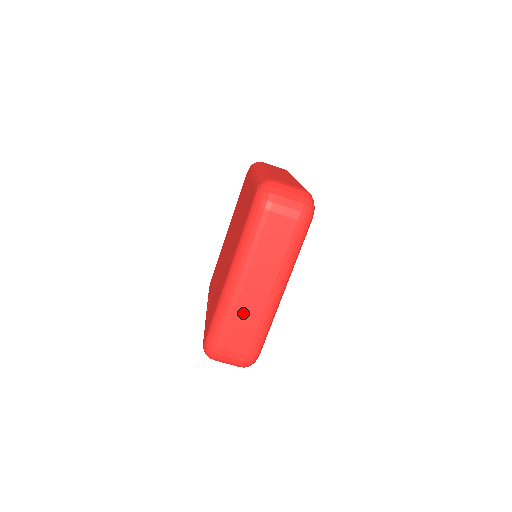
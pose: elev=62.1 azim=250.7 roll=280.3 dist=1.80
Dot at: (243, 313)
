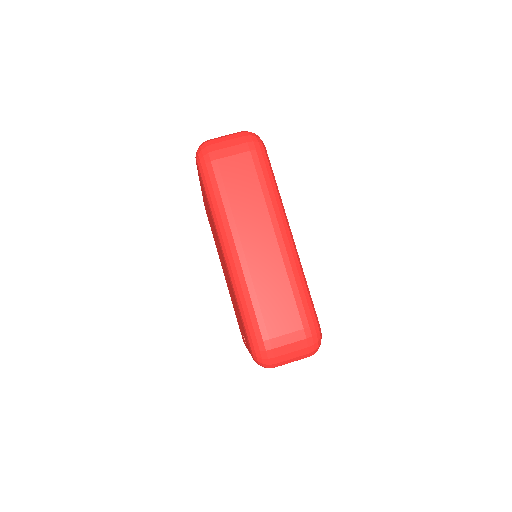
Dot at: (265, 281)
